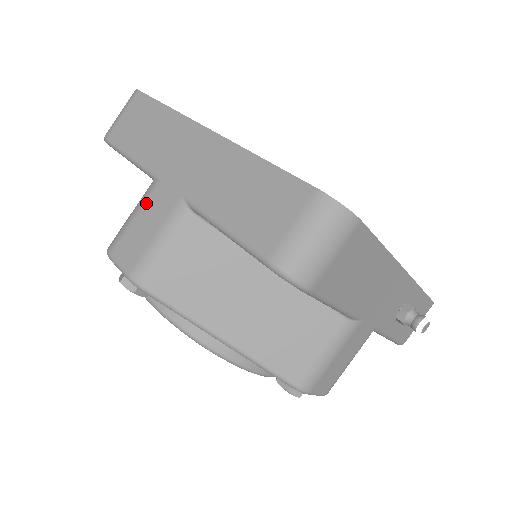
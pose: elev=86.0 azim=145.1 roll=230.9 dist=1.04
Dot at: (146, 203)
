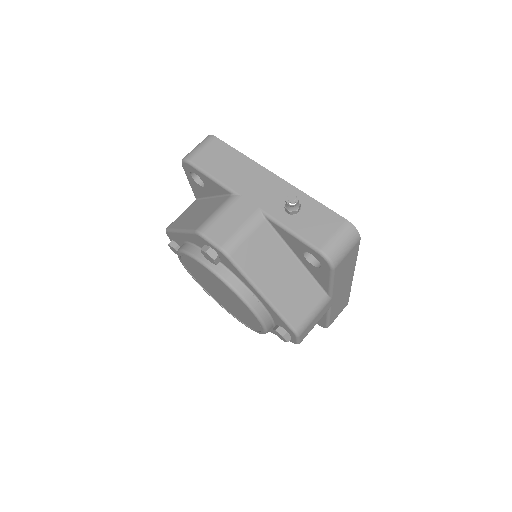
Dot at: occluded
